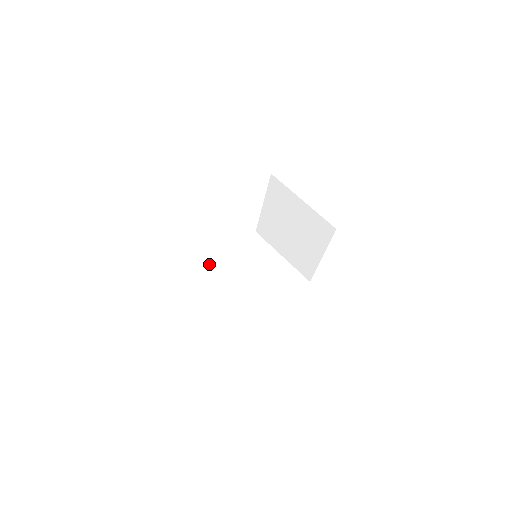
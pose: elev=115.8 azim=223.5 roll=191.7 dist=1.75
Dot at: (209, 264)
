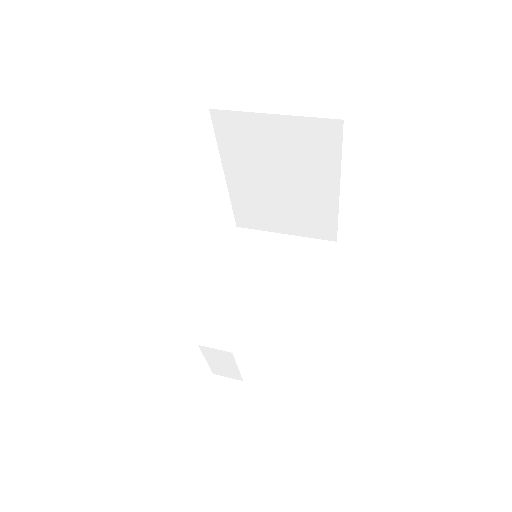
Dot at: occluded
